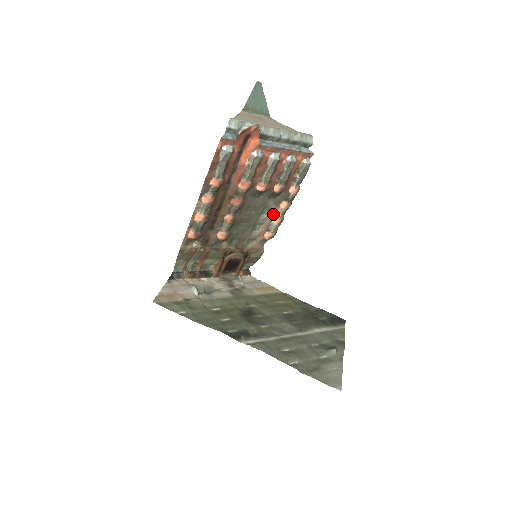
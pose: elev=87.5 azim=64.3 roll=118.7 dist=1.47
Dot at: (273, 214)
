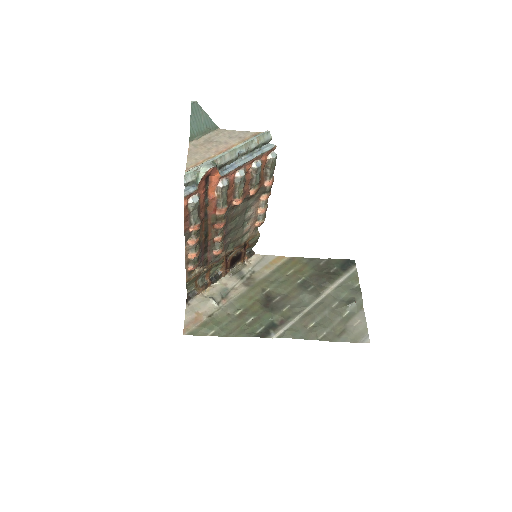
Dot at: (257, 207)
